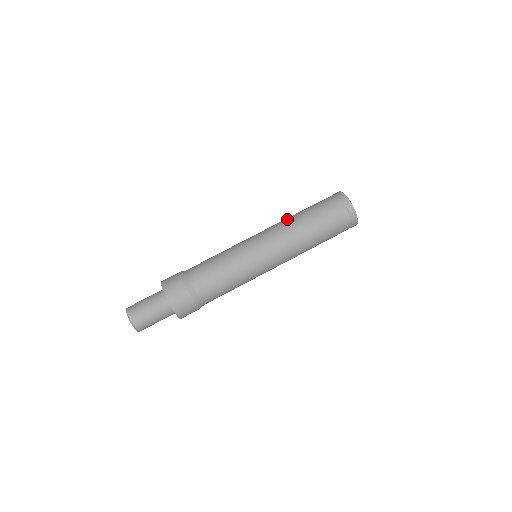
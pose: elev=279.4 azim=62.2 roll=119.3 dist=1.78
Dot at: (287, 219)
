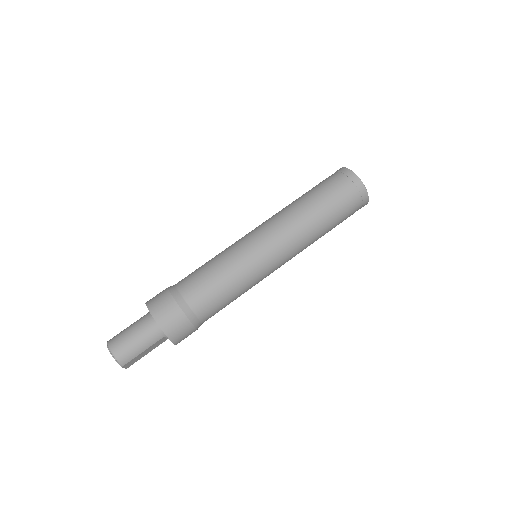
Dot at: occluded
